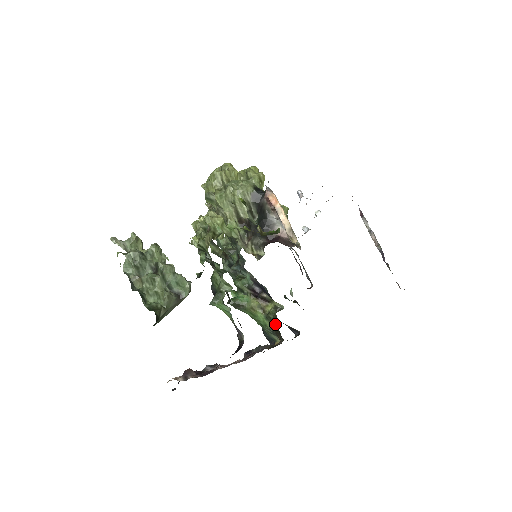
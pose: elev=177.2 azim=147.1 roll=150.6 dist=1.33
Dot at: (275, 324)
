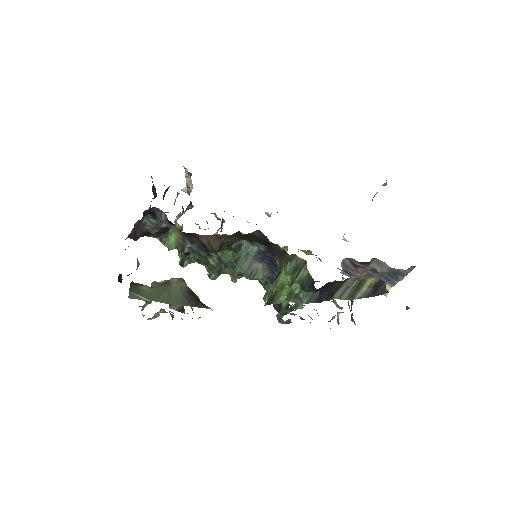
Dot at: occluded
